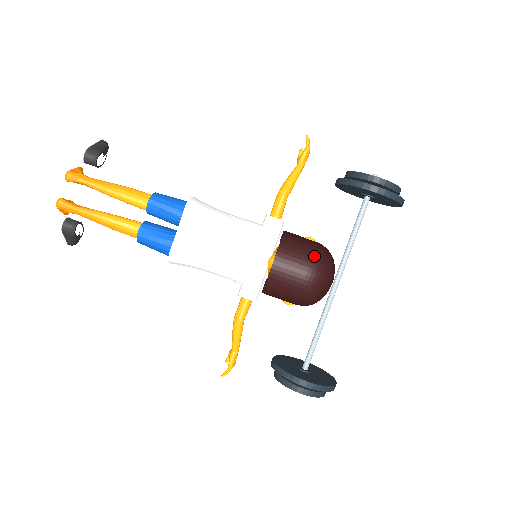
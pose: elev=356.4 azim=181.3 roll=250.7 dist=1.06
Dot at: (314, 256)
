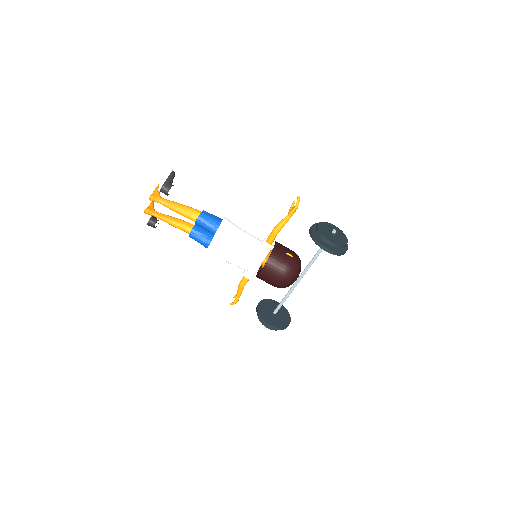
Dot at: (286, 270)
